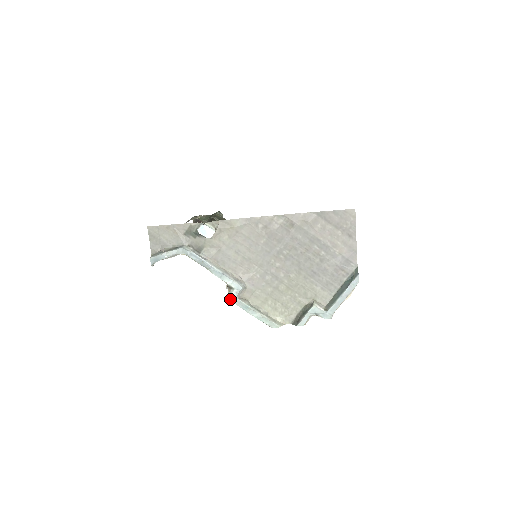
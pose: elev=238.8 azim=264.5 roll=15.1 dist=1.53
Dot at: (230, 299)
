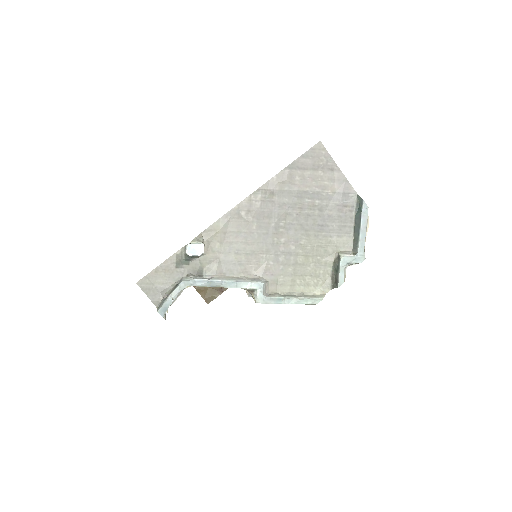
Dot at: (259, 302)
